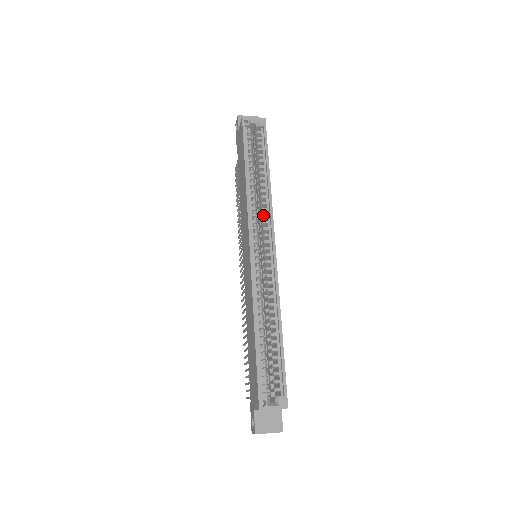
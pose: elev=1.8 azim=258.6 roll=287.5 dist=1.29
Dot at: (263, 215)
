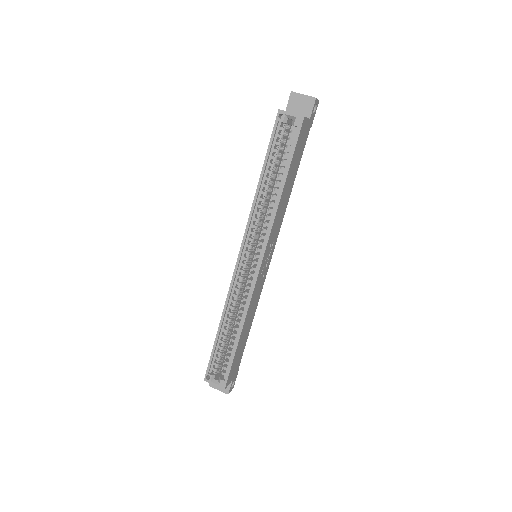
Dot at: (263, 229)
